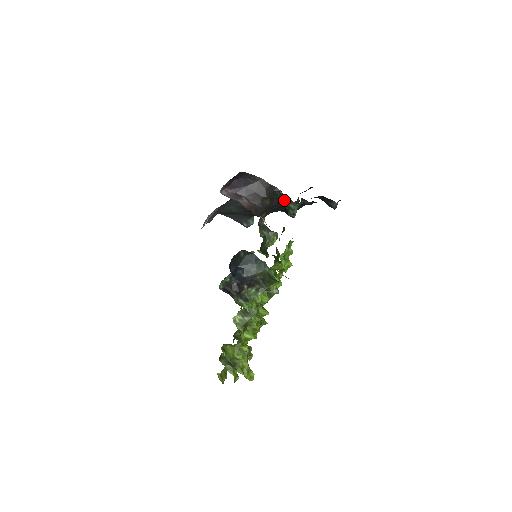
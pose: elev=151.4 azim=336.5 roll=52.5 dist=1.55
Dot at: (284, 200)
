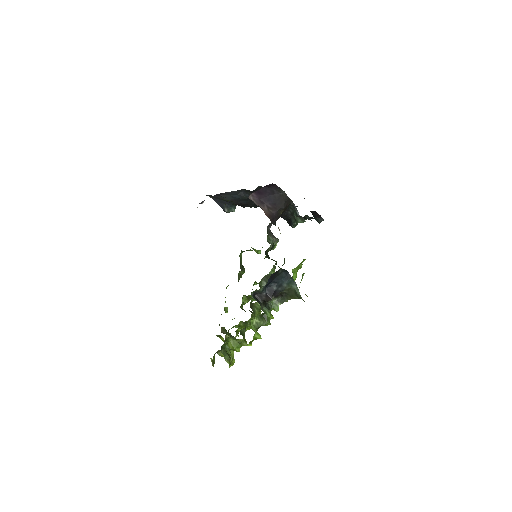
Dot at: (295, 214)
